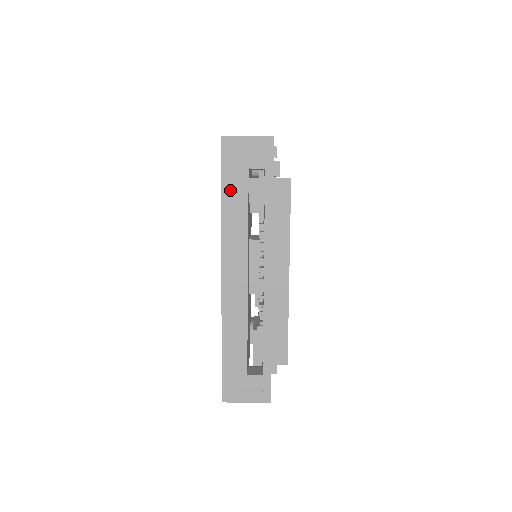
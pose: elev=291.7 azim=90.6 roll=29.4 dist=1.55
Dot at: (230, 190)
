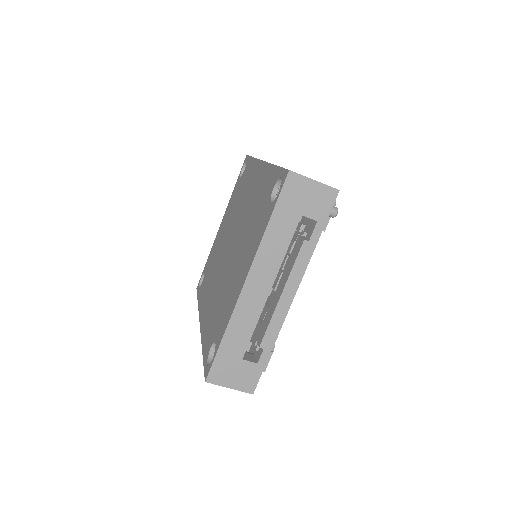
Dot at: occluded
